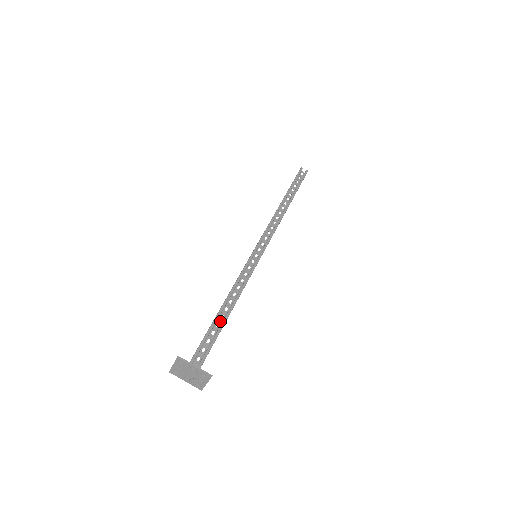
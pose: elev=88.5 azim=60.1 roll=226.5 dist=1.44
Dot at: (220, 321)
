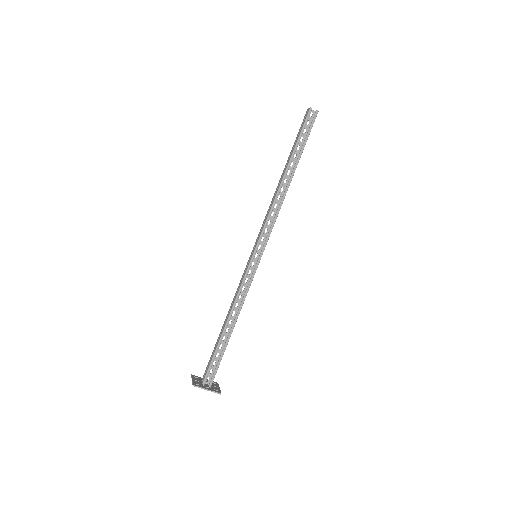
Dot at: (226, 335)
